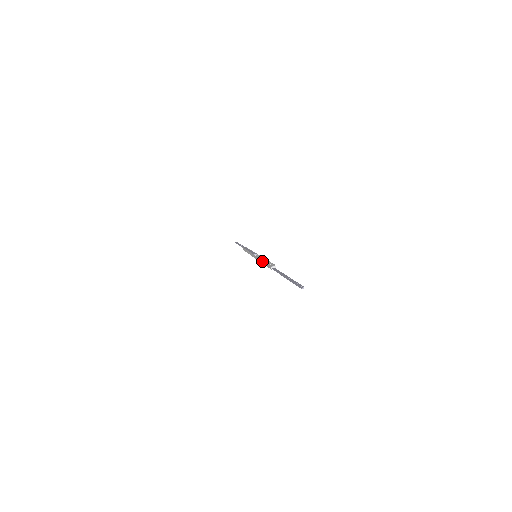
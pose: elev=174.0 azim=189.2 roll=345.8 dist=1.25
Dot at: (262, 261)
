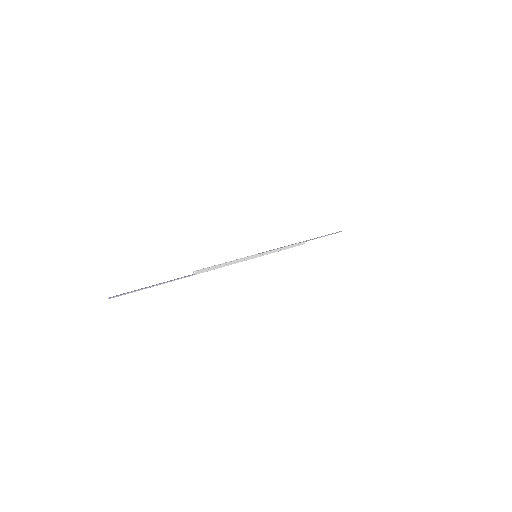
Dot at: (223, 264)
